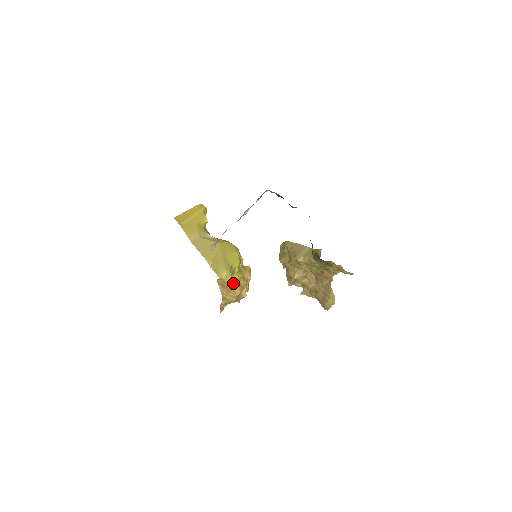
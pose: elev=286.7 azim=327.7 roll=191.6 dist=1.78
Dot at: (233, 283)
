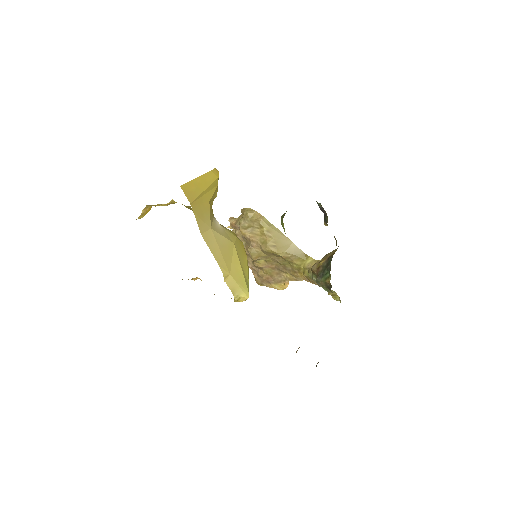
Dot at: occluded
